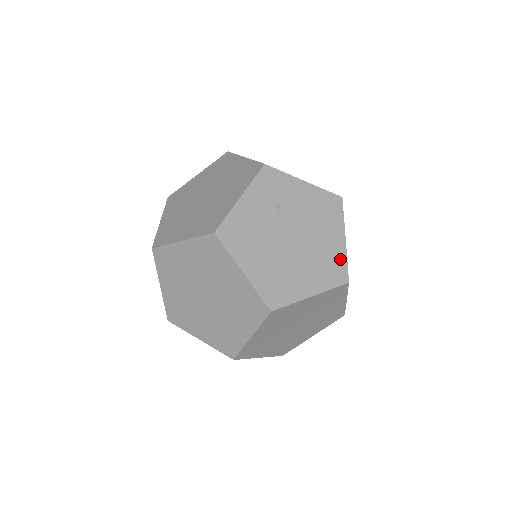
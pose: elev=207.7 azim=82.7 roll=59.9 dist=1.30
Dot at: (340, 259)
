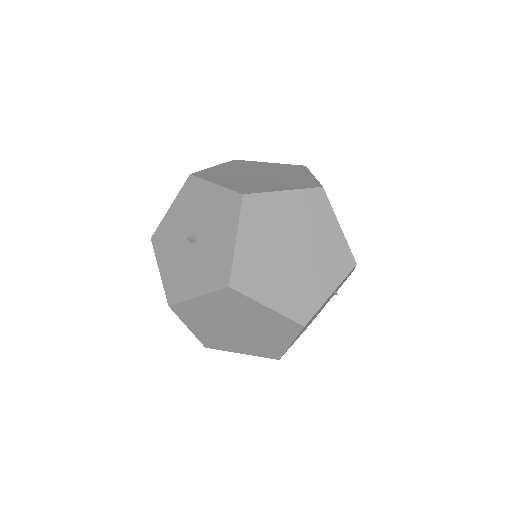
Dot at: occluded
